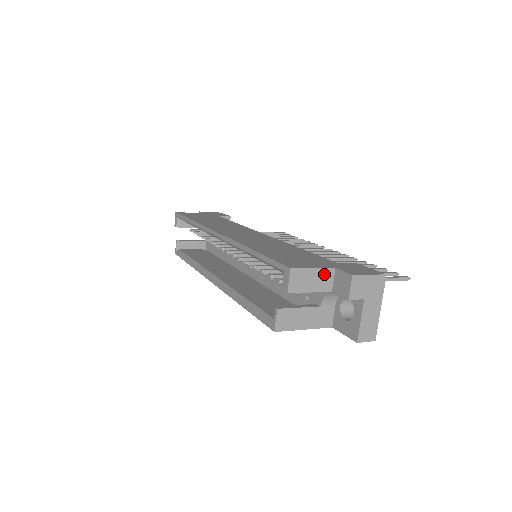
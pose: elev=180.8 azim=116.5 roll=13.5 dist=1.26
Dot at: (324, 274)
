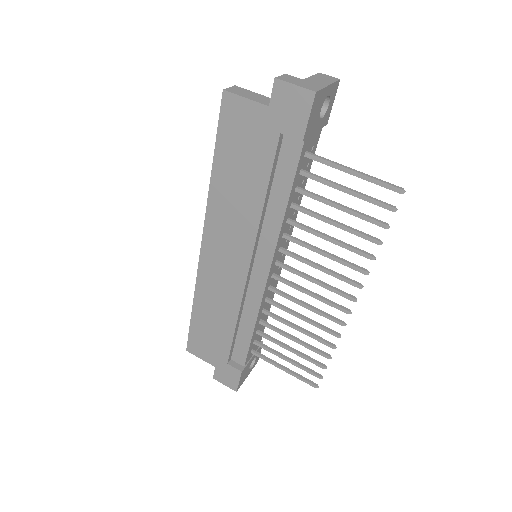
Dot at: occluded
